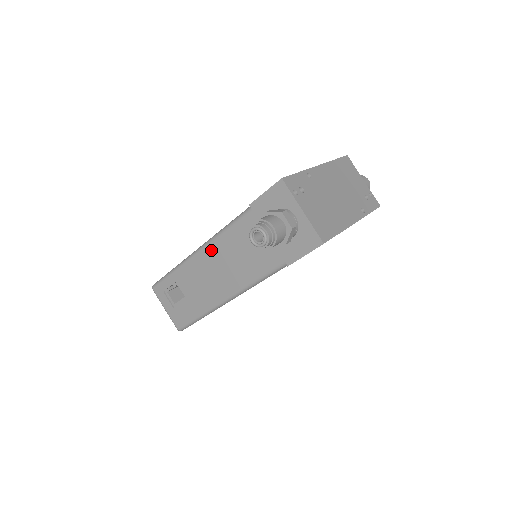
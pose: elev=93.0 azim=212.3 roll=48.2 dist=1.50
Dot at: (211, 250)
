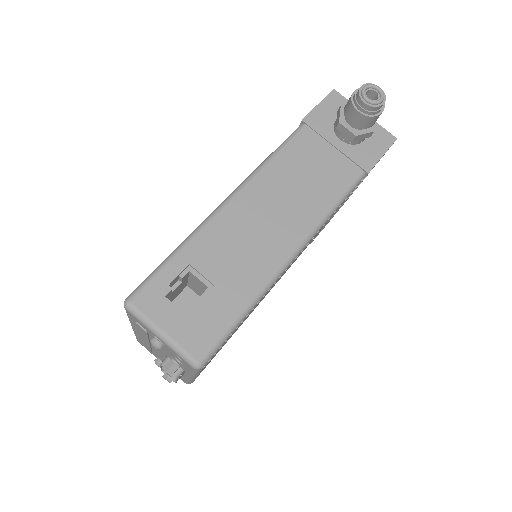
Dot at: (255, 188)
